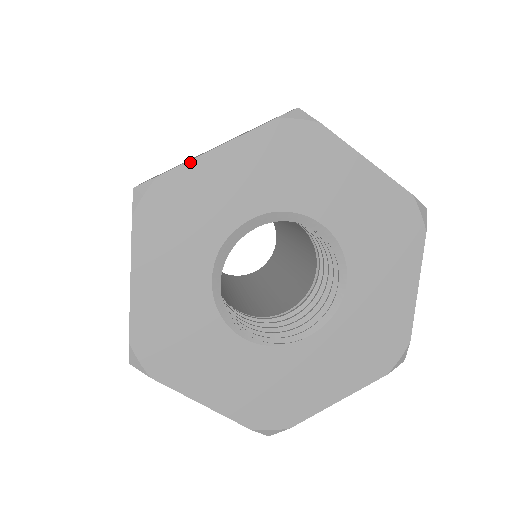
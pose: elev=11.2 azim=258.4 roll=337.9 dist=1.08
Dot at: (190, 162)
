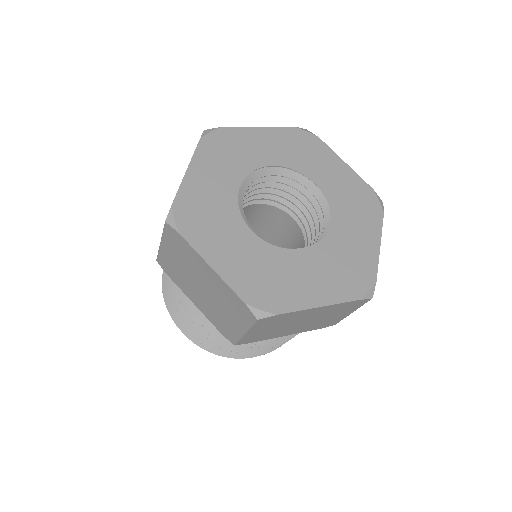
Dot at: (241, 128)
